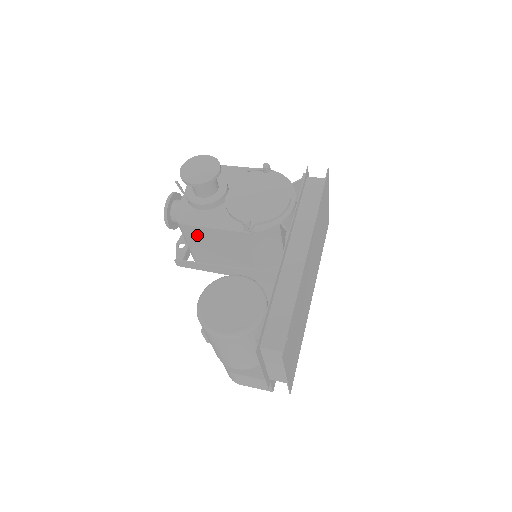
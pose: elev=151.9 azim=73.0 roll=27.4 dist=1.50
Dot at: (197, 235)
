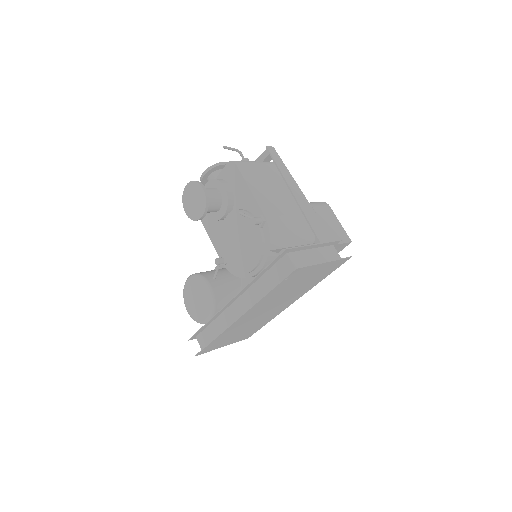
Dot at: occluded
